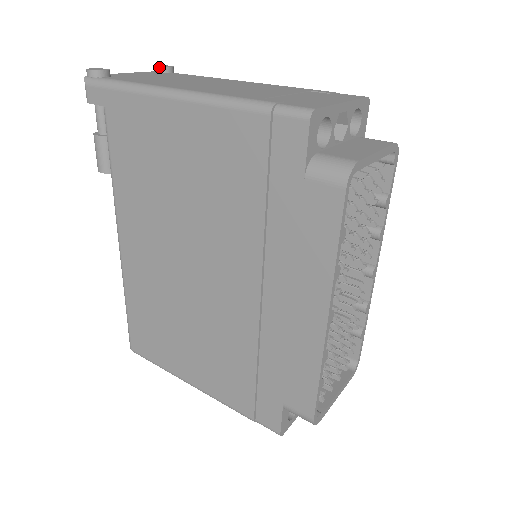
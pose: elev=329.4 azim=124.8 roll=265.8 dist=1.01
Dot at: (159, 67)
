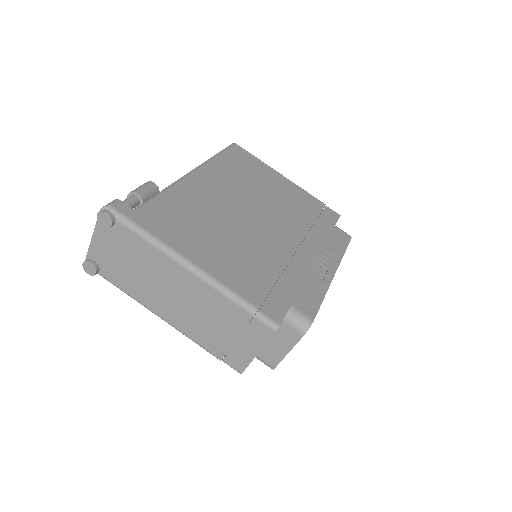
Dot at: (105, 228)
